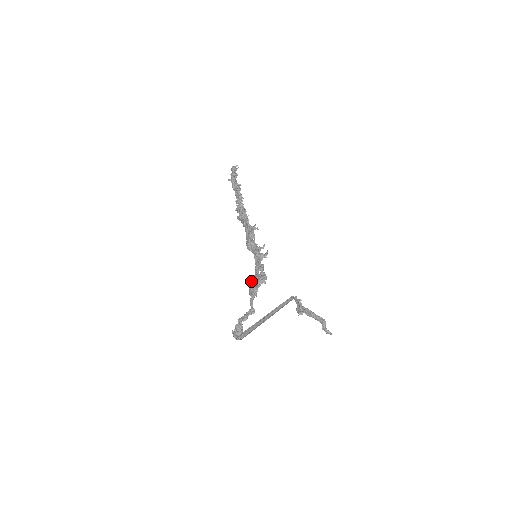
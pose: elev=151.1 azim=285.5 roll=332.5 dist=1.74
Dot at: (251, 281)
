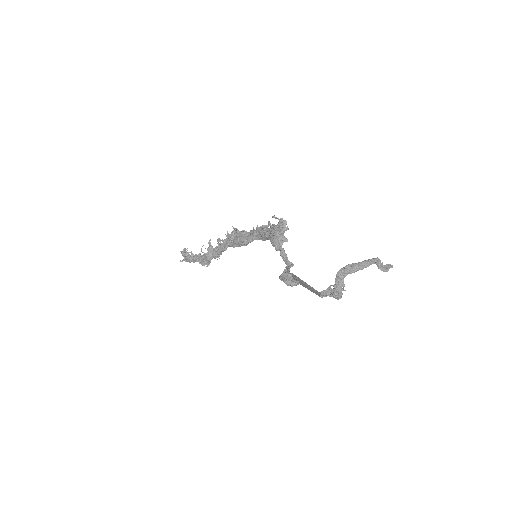
Dot at: (271, 232)
